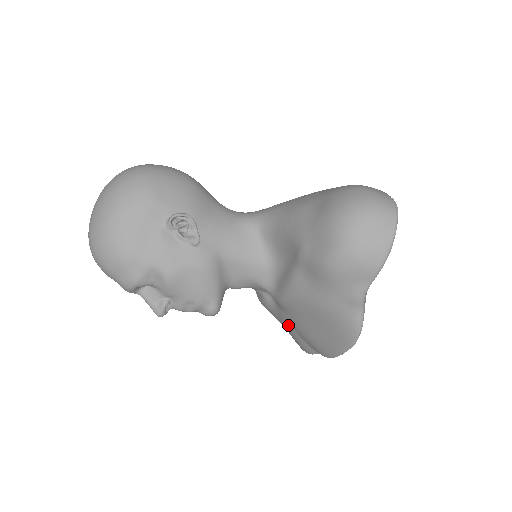
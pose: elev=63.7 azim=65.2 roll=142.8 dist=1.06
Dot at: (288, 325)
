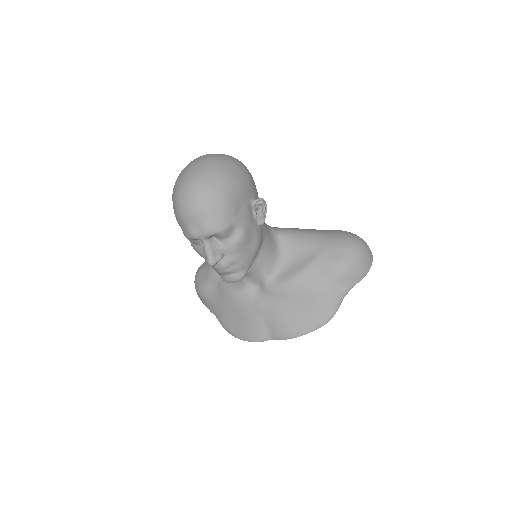
Dot at: (260, 312)
